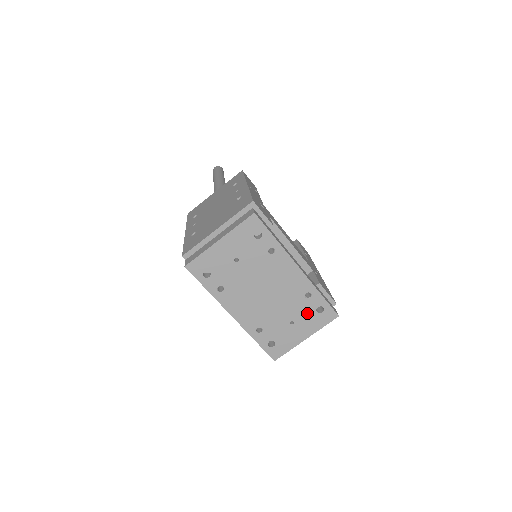
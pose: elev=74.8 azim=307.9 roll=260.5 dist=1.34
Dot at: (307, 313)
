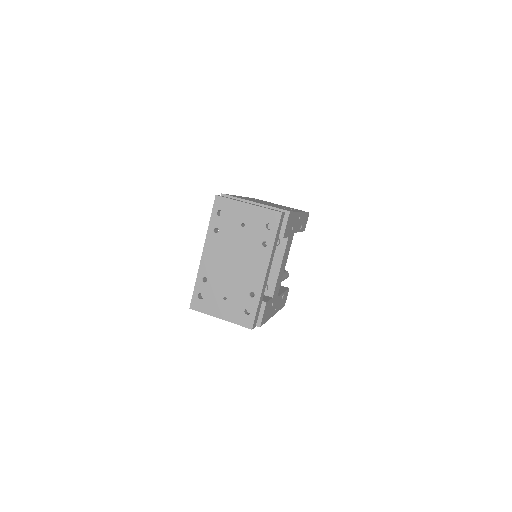
Dot at: (239, 304)
